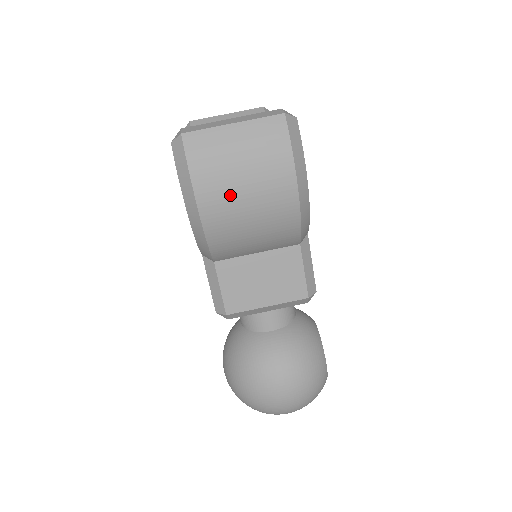
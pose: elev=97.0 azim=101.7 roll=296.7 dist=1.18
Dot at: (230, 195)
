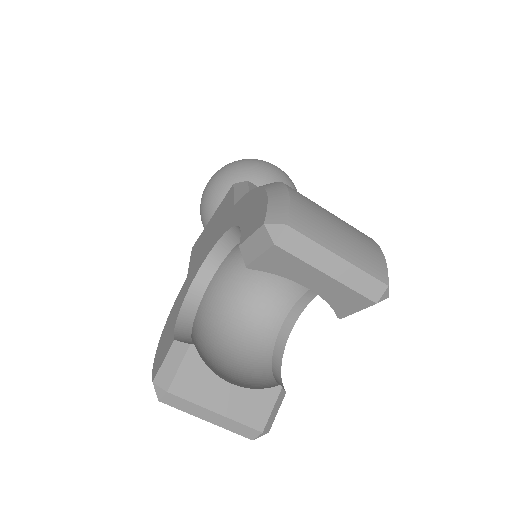
Dot at: occluded
